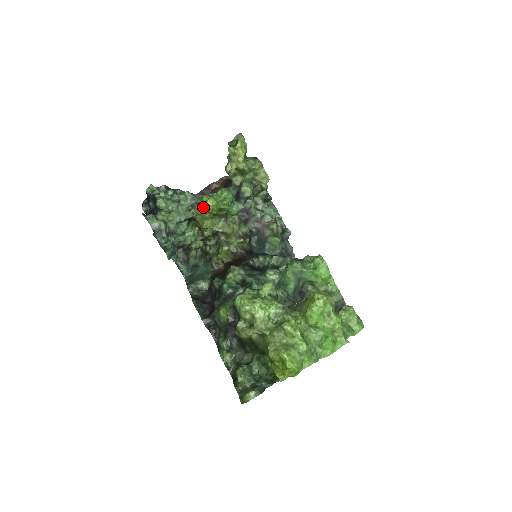
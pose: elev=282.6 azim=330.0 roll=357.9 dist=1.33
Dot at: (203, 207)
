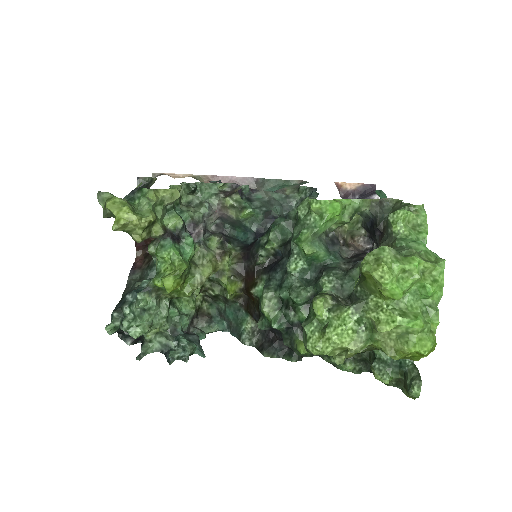
Dot at: (168, 293)
